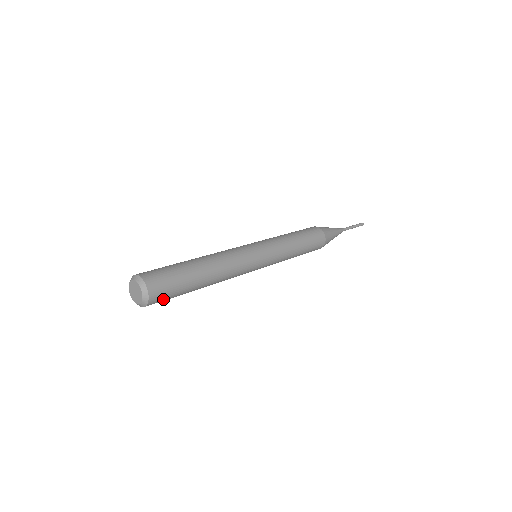
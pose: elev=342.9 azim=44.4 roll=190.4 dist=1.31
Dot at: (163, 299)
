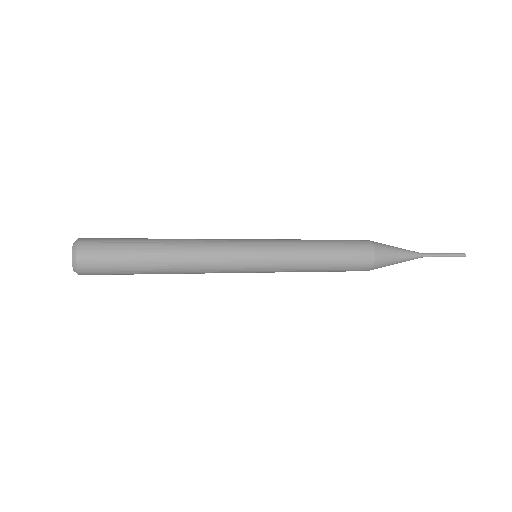
Dot at: (100, 257)
